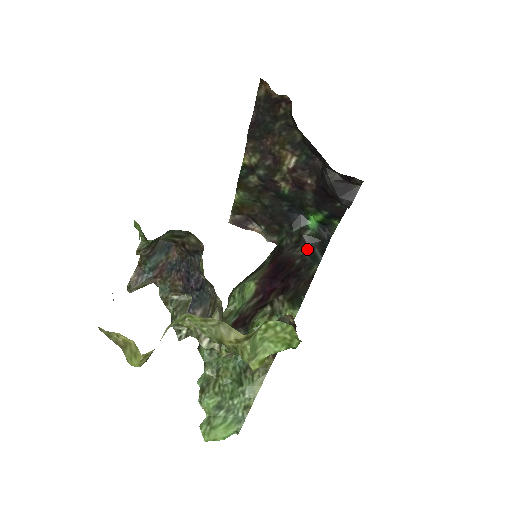
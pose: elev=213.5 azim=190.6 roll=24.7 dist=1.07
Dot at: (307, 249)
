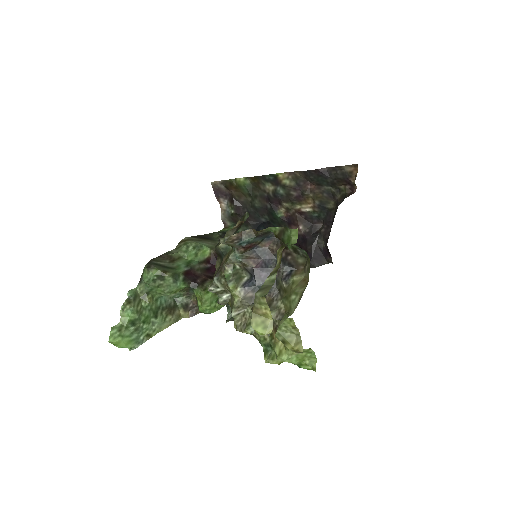
Dot at: occluded
